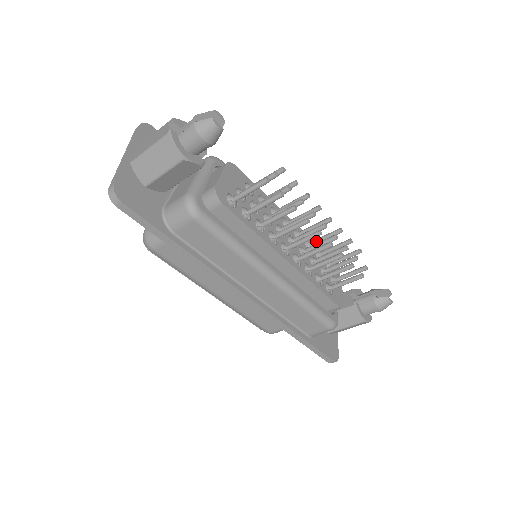
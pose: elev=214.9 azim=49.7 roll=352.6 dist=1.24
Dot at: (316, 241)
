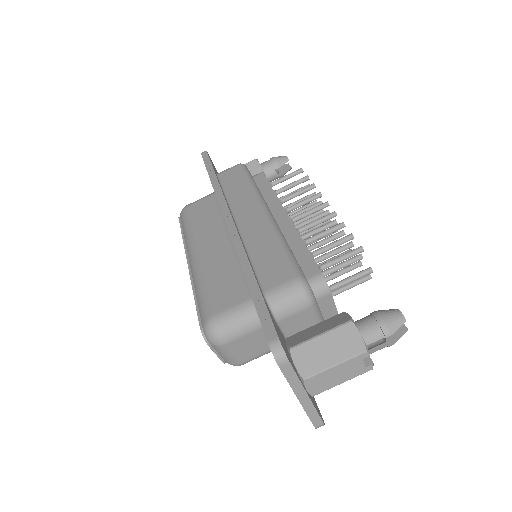
Dot at: (323, 262)
